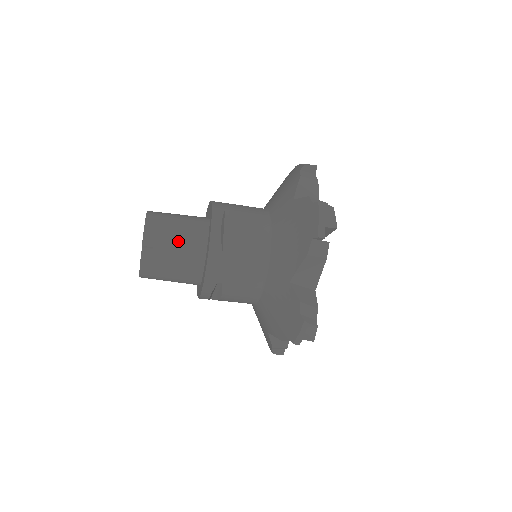
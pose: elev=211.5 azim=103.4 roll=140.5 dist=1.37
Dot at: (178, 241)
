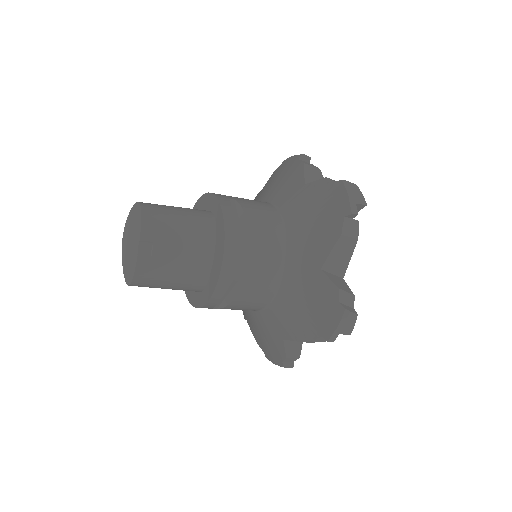
Dot at: (182, 234)
